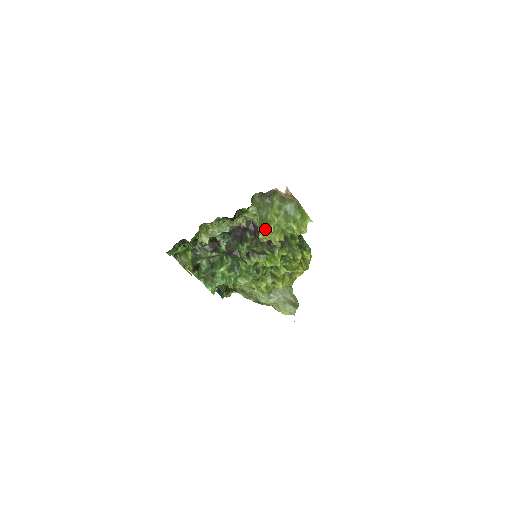
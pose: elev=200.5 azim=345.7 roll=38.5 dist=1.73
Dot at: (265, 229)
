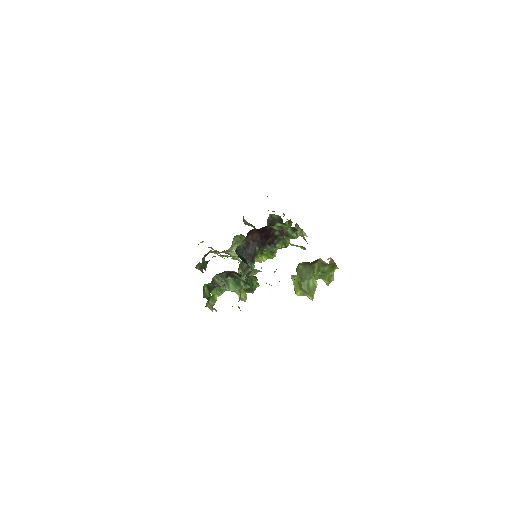
Dot at: (308, 296)
